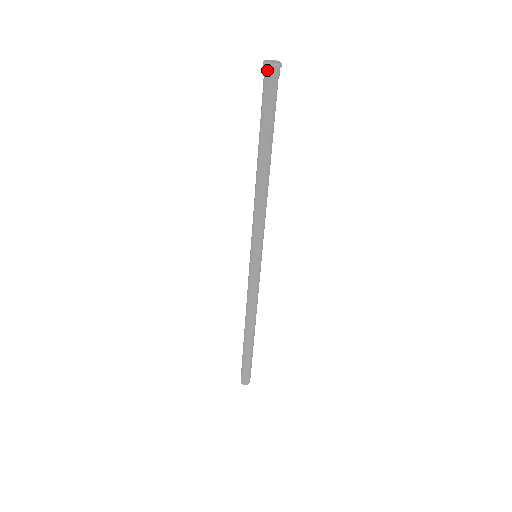
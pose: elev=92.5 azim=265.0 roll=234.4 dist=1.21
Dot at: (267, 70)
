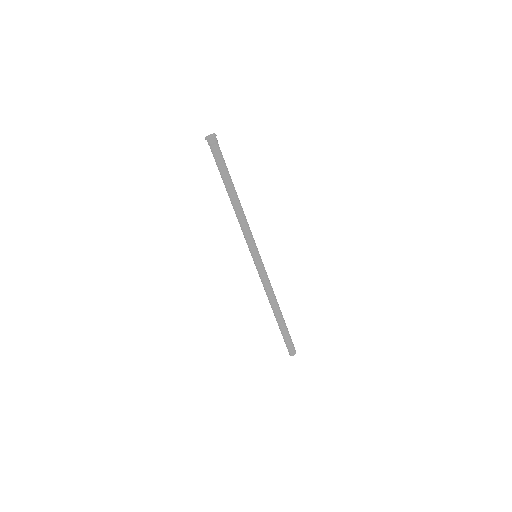
Dot at: (212, 140)
